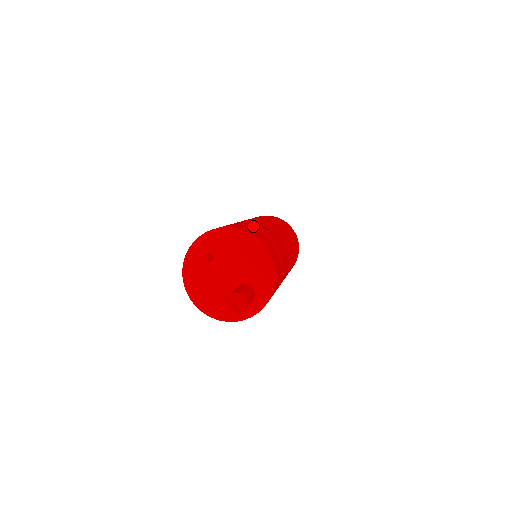
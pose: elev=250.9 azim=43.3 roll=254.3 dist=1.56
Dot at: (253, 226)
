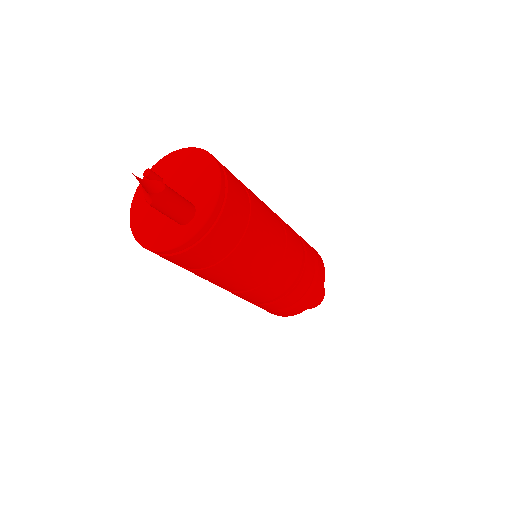
Dot at: occluded
